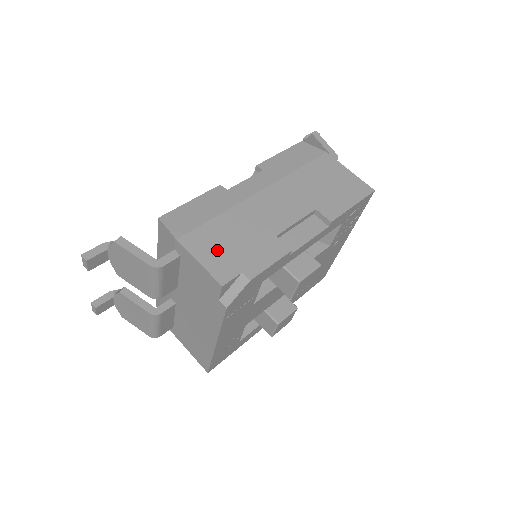
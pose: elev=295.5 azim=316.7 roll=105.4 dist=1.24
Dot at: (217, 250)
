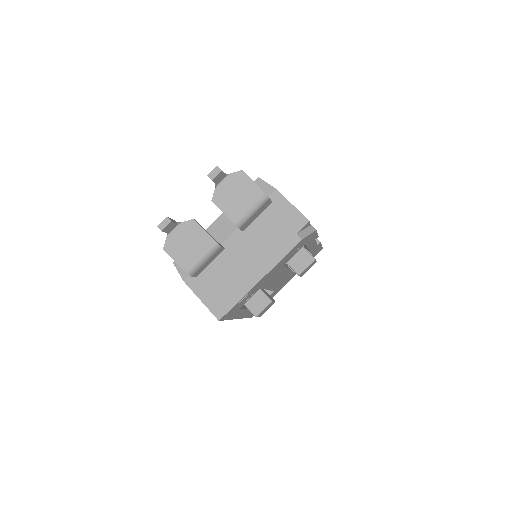
Dot at: occluded
